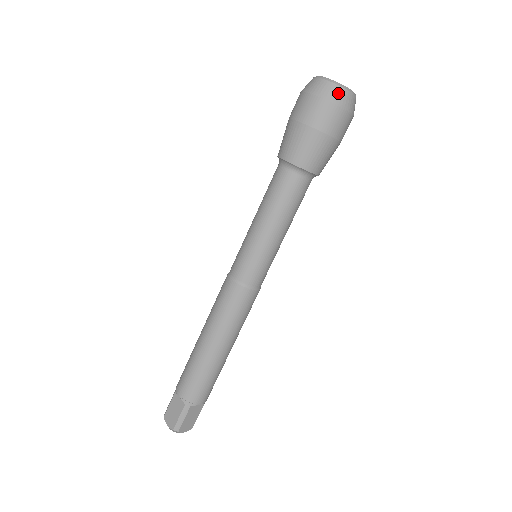
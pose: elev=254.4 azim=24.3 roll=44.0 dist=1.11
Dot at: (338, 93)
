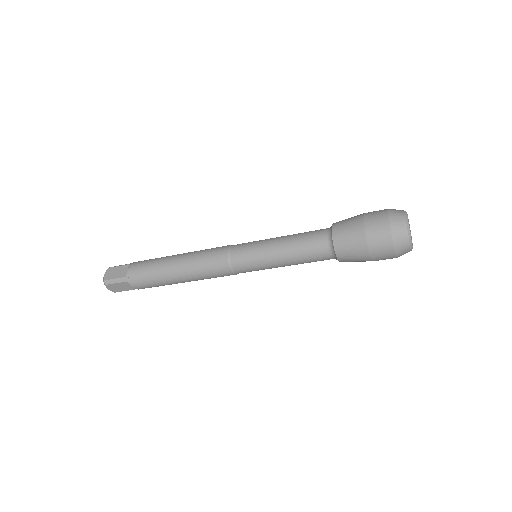
Dot at: occluded
